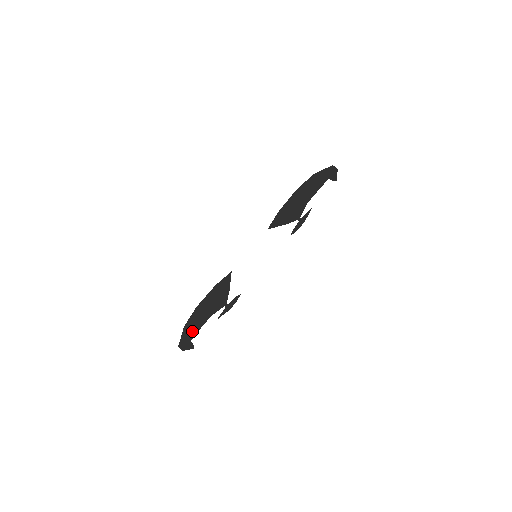
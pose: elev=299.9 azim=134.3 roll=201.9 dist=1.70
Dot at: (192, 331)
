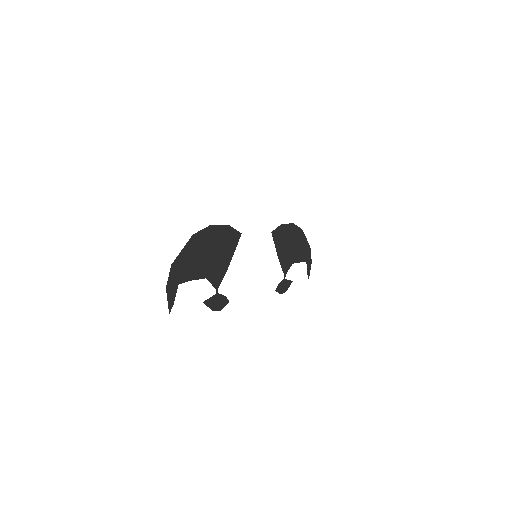
Dot at: (188, 266)
